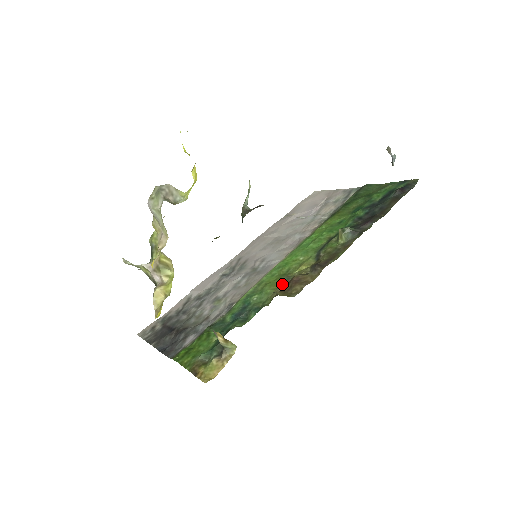
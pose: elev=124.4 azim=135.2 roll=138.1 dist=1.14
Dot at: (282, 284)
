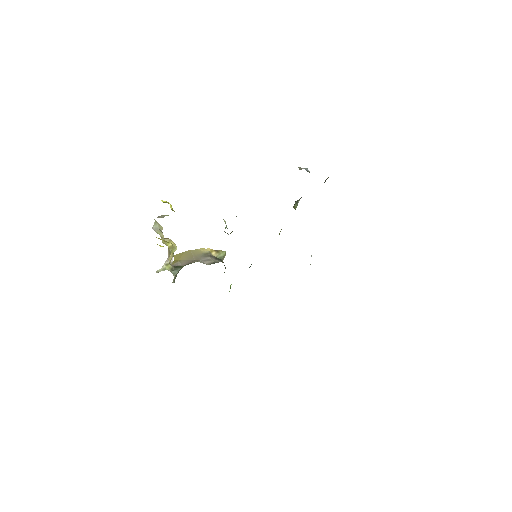
Dot at: occluded
